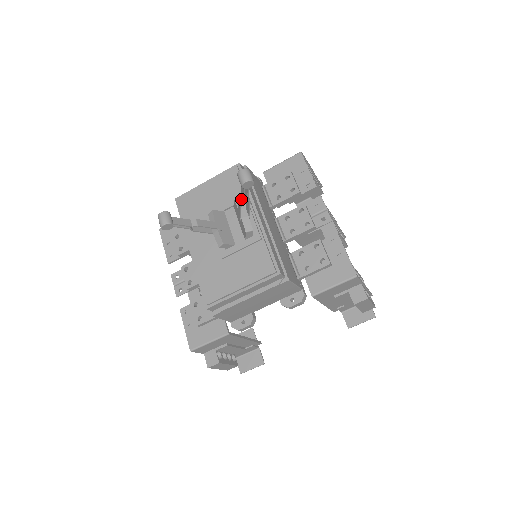
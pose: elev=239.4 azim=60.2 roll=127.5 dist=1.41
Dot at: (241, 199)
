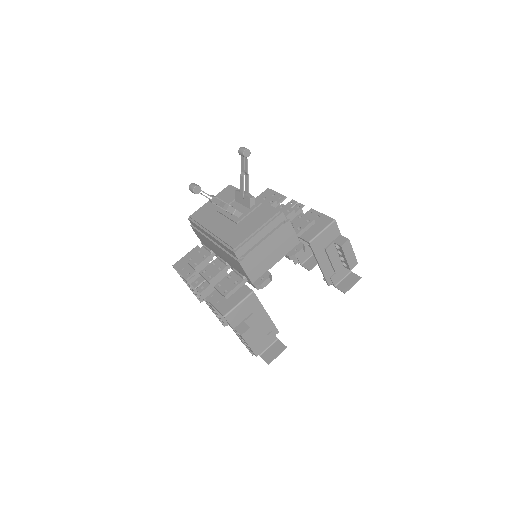
Dot at: (243, 174)
